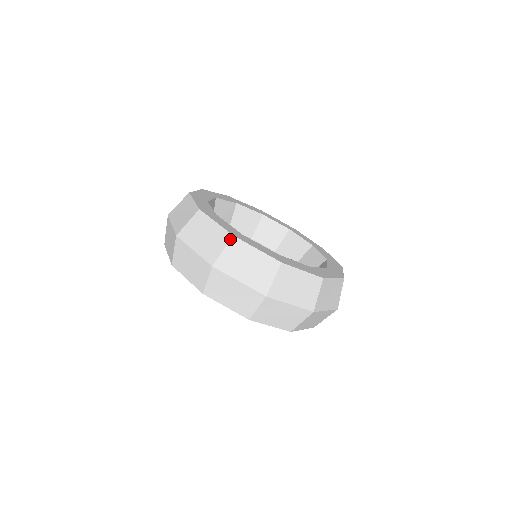
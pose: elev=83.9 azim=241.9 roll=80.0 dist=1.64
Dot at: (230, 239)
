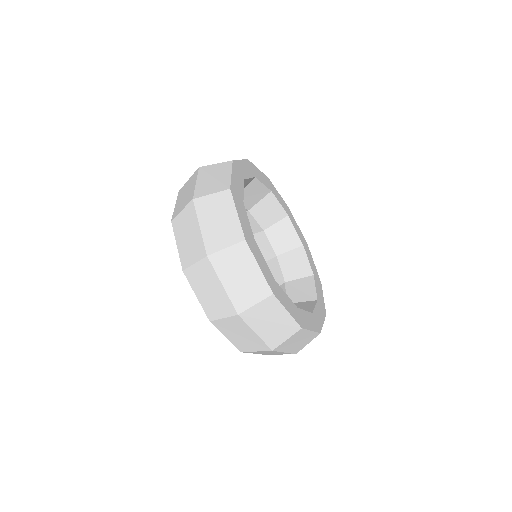
Dot at: (268, 296)
